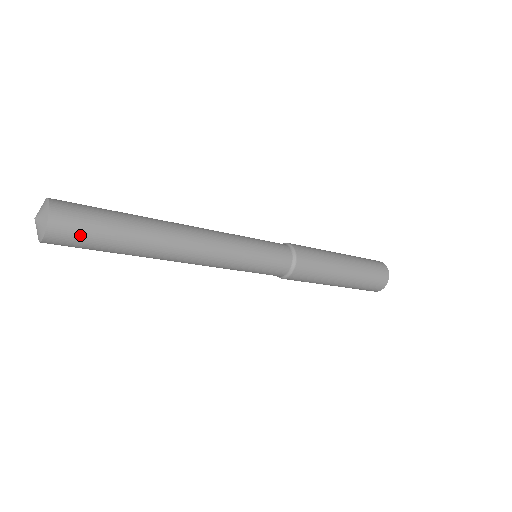
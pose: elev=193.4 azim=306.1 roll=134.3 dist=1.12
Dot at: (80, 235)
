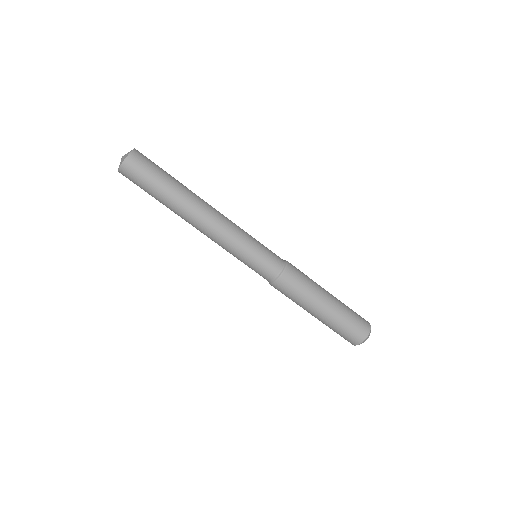
Dot at: (146, 167)
